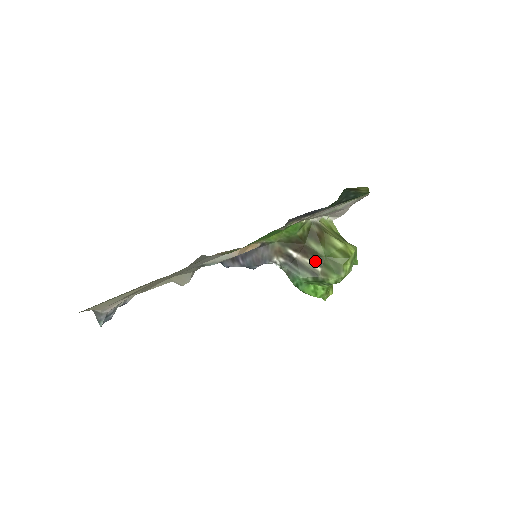
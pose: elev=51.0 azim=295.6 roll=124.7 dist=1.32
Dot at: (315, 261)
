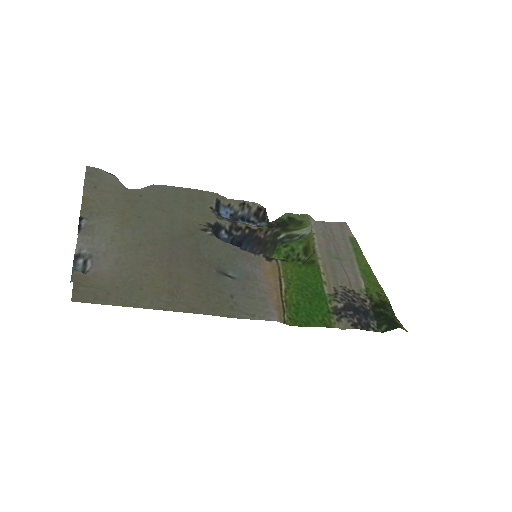
Dot at: occluded
